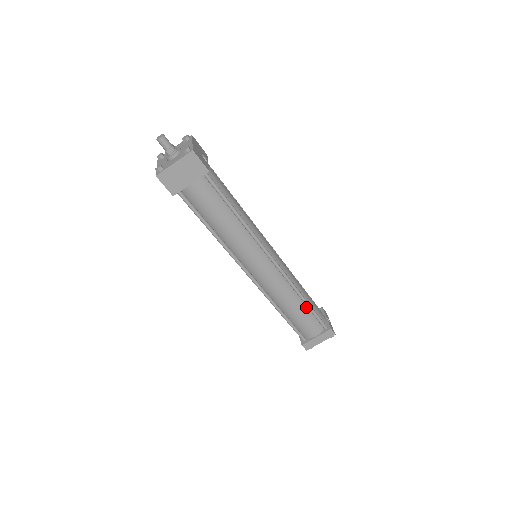
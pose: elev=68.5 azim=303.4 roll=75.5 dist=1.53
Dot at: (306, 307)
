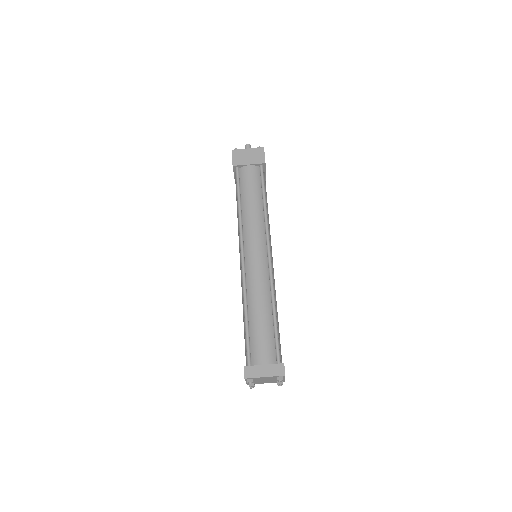
Dot at: (272, 323)
